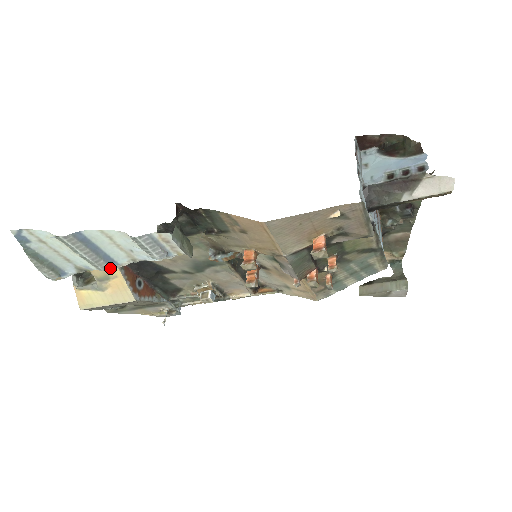
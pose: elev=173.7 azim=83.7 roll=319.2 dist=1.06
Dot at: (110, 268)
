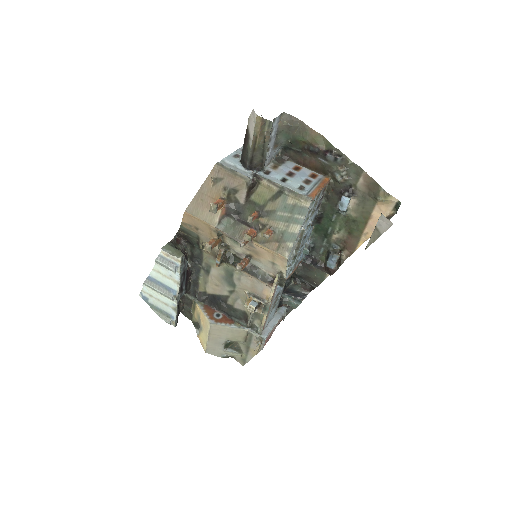
Dot at: (176, 297)
